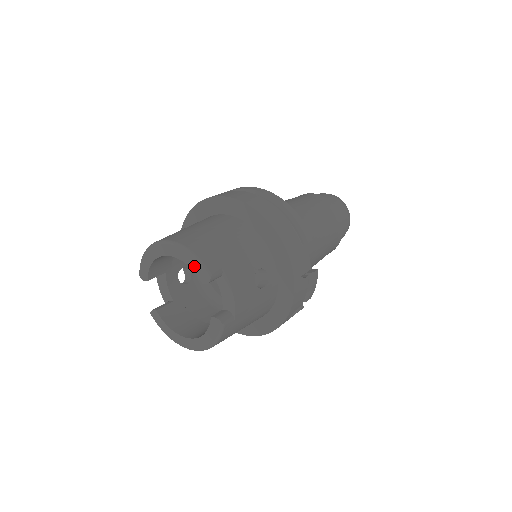
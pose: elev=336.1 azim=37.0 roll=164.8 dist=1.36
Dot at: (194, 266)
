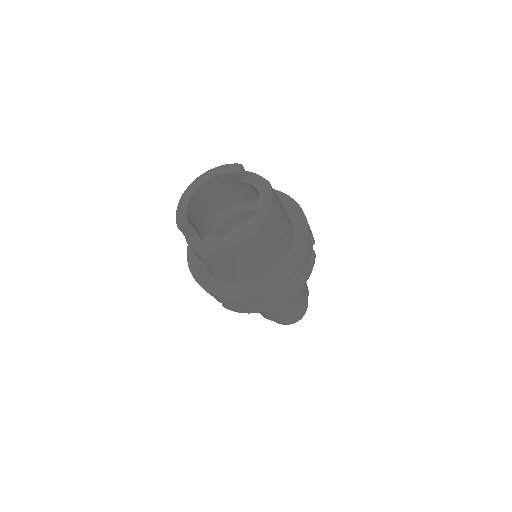
Dot at: (225, 169)
